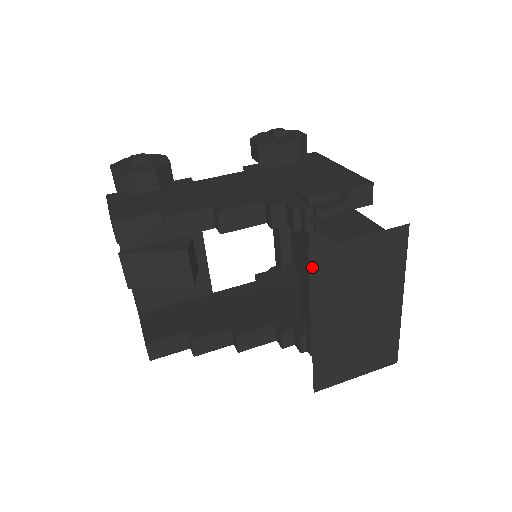
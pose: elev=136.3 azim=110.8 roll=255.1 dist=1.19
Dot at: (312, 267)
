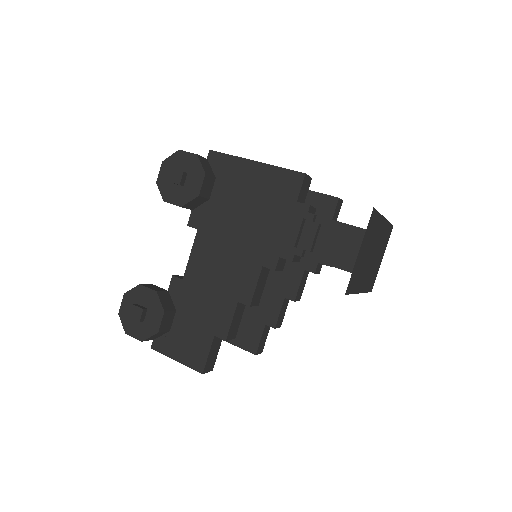
Dot at: (349, 292)
